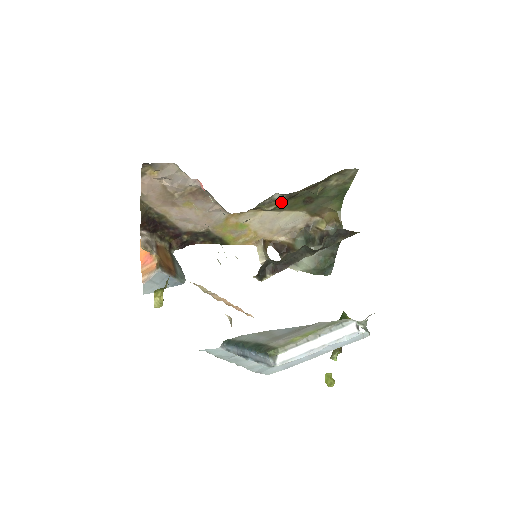
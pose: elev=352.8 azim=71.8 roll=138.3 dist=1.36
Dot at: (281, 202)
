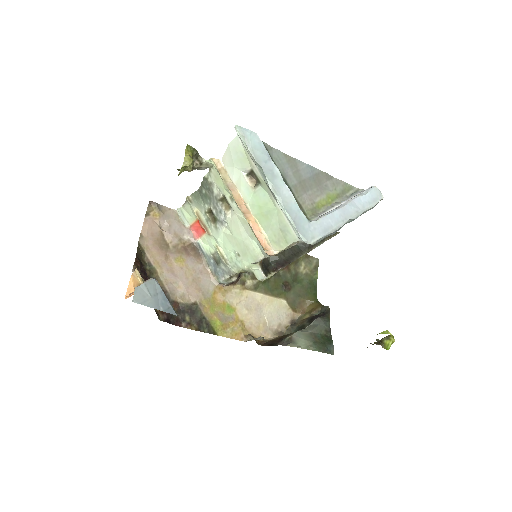
Dot at: occluded
